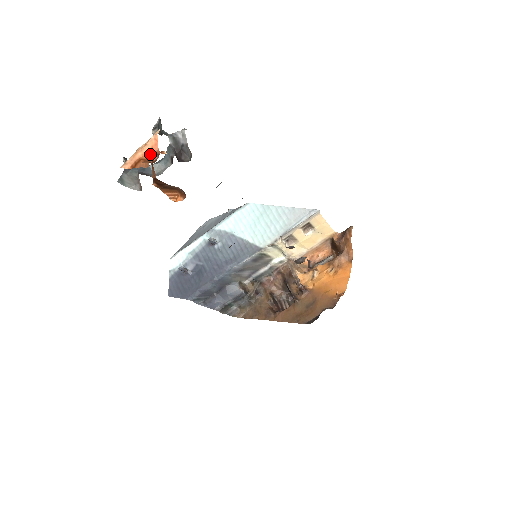
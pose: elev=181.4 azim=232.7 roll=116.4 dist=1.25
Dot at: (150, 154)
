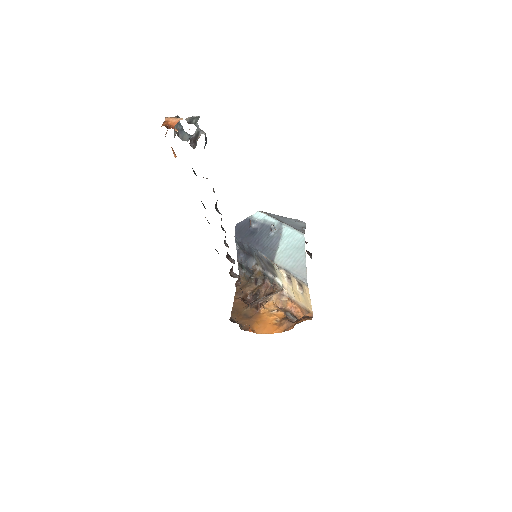
Dot at: (172, 124)
